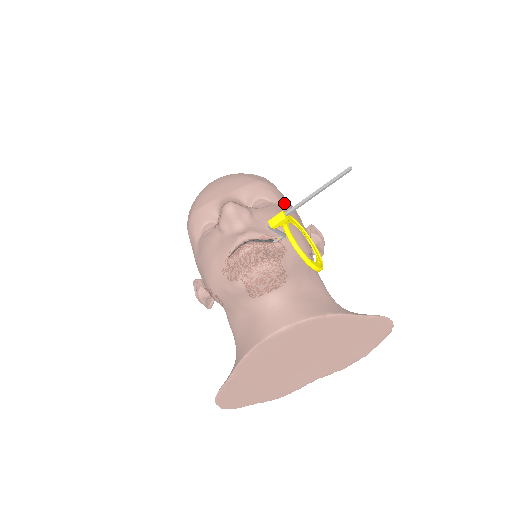
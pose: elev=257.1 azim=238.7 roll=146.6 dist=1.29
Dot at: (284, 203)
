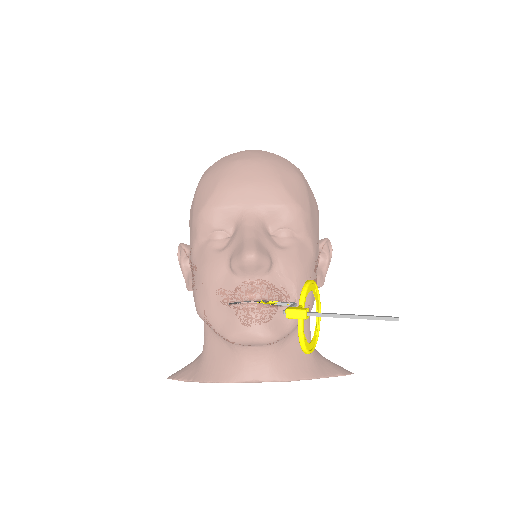
Dot at: (310, 236)
